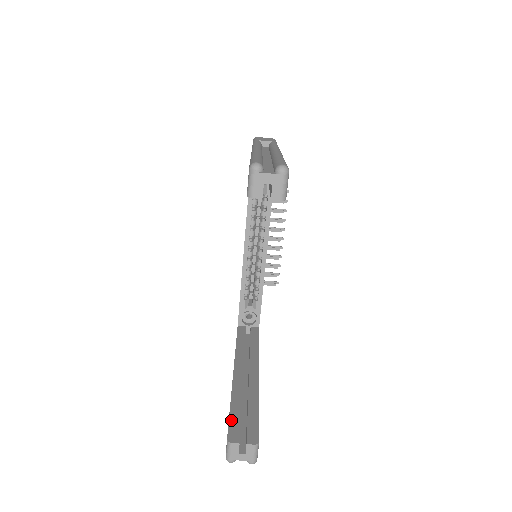
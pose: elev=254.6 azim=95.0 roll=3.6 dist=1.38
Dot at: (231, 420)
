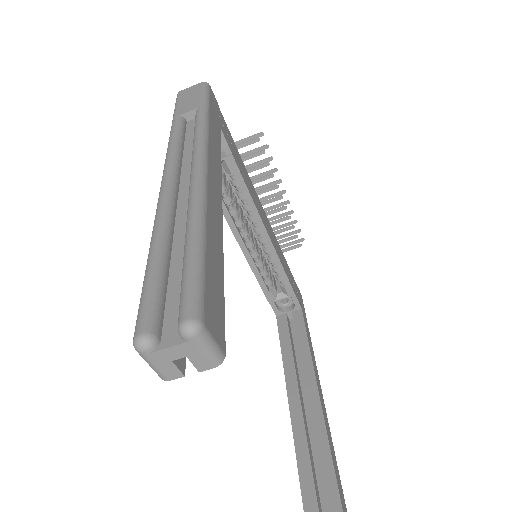
Dot at: (305, 501)
